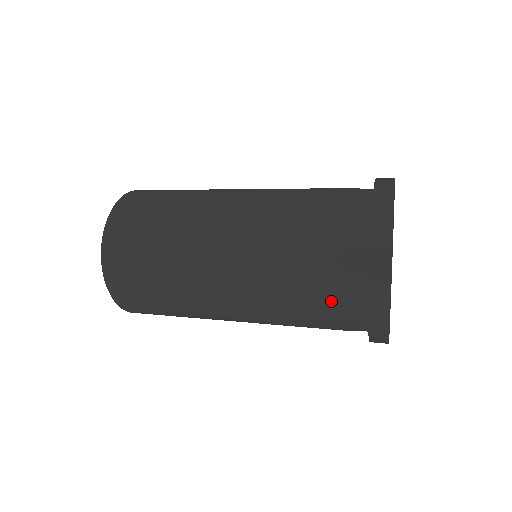
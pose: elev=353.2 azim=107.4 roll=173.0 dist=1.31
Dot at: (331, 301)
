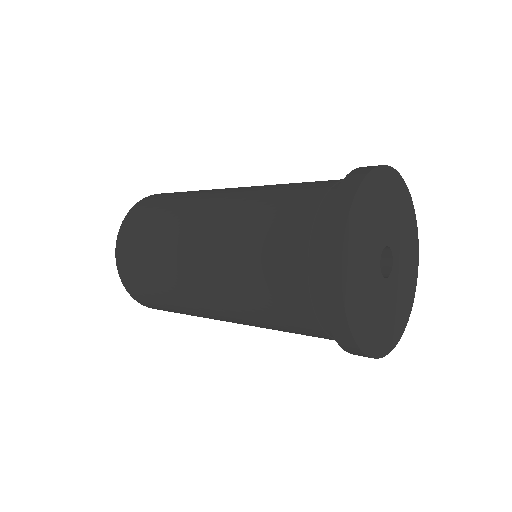
Dot at: (298, 213)
